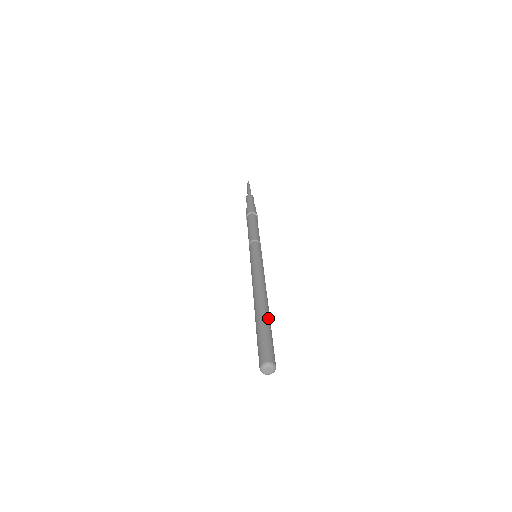
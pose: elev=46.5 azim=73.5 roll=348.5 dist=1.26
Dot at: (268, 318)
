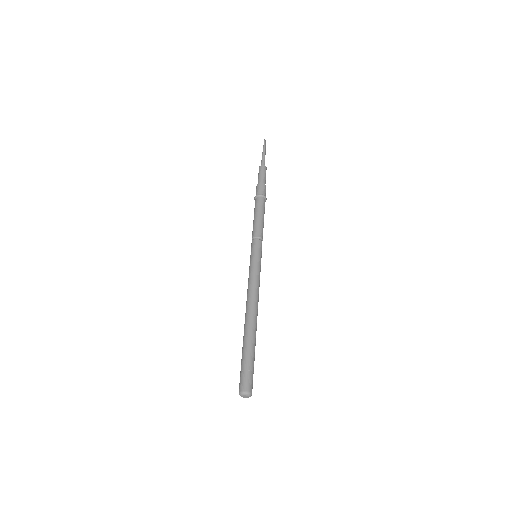
Dot at: (250, 339)
